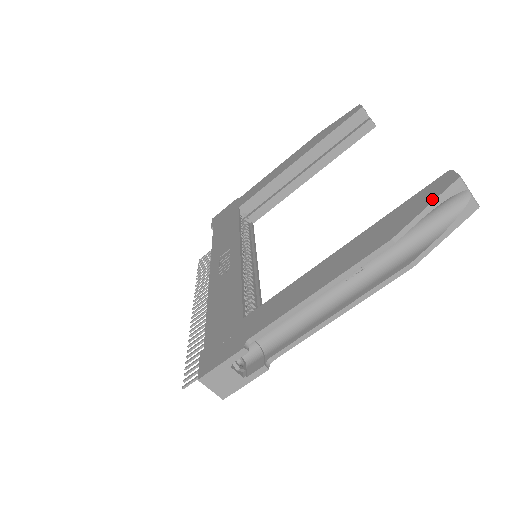
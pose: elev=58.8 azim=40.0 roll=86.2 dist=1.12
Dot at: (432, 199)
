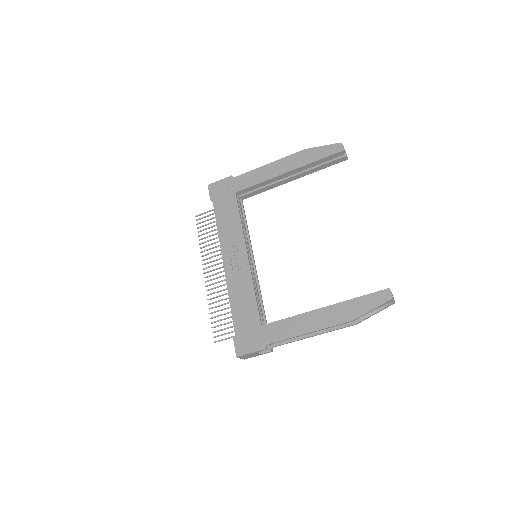
Dot at: (377, 305)
